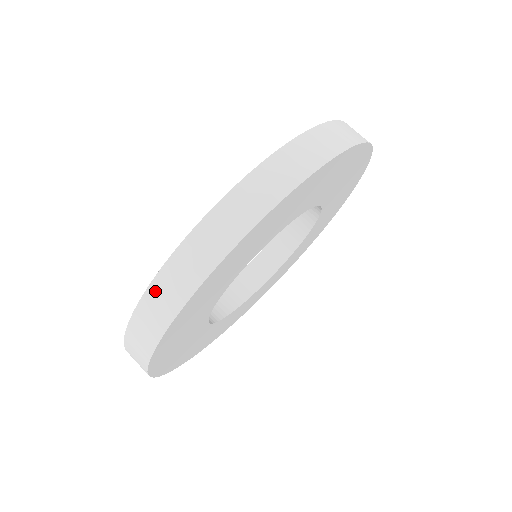
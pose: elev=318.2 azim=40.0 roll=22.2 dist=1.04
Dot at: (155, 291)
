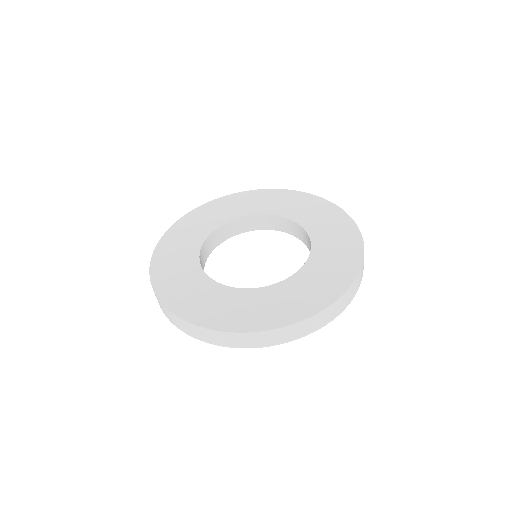
Dot at: (240, 336)
